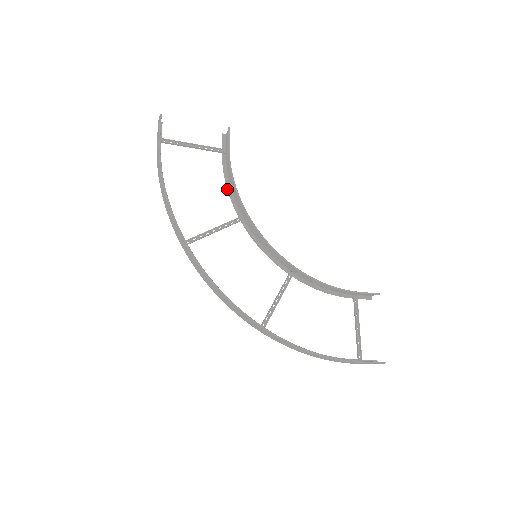
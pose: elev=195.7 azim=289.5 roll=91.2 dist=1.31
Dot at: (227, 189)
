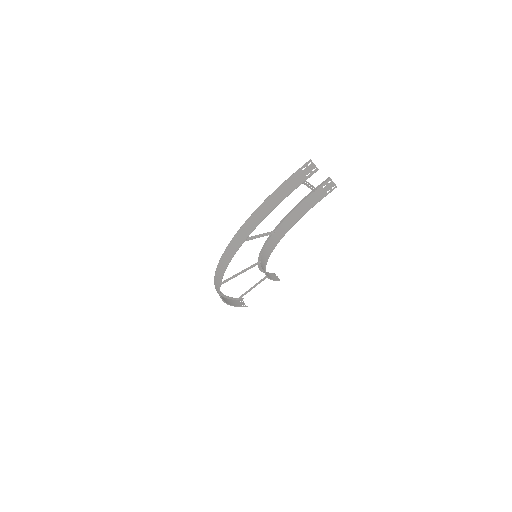
Dot at: (288, 214)
